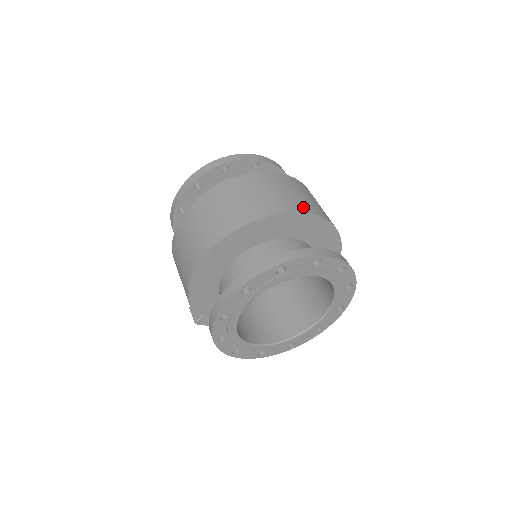
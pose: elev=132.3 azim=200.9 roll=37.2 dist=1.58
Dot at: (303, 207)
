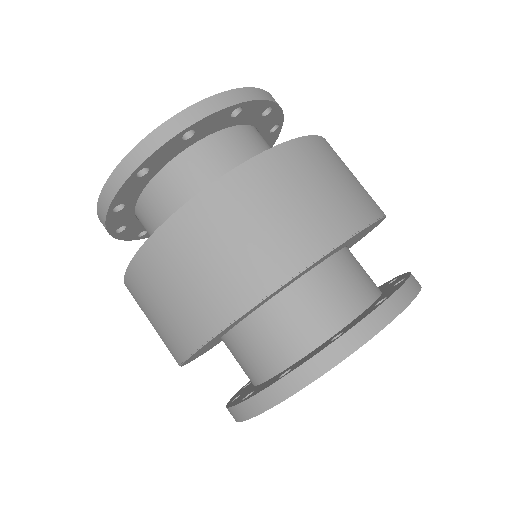
Dot at: (297, 254)
